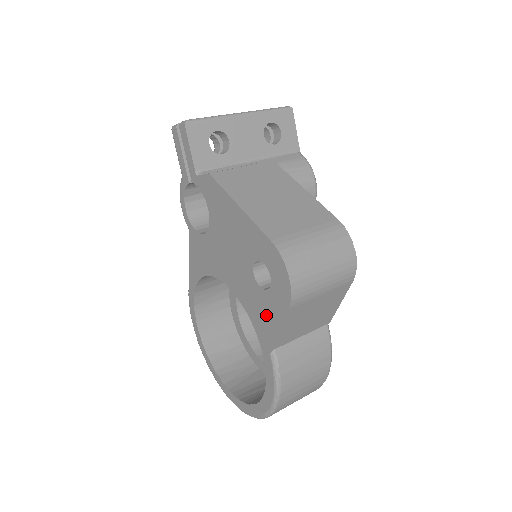
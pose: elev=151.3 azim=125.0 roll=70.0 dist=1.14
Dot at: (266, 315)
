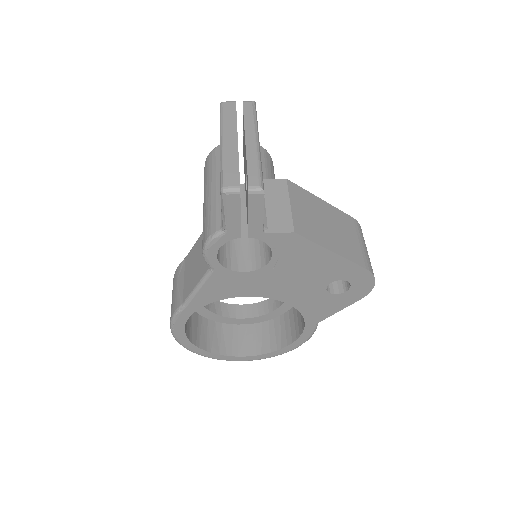
Dot at: (328, 306)
